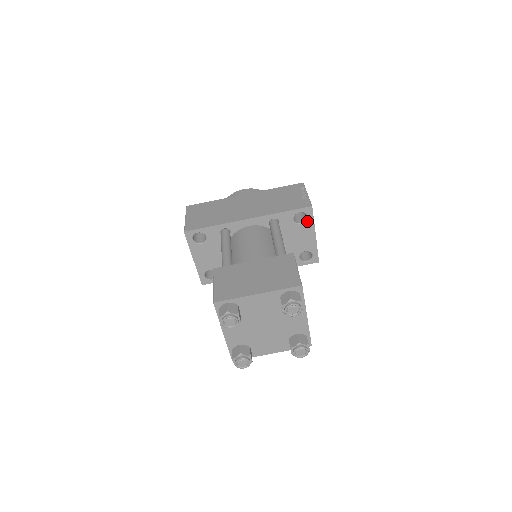
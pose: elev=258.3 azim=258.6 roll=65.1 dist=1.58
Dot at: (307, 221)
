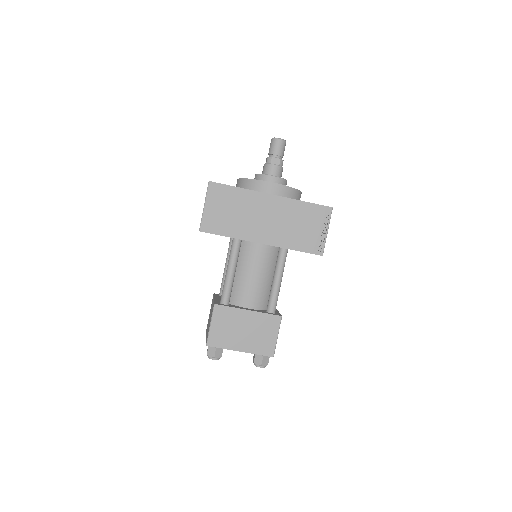
Dot at: occluded
